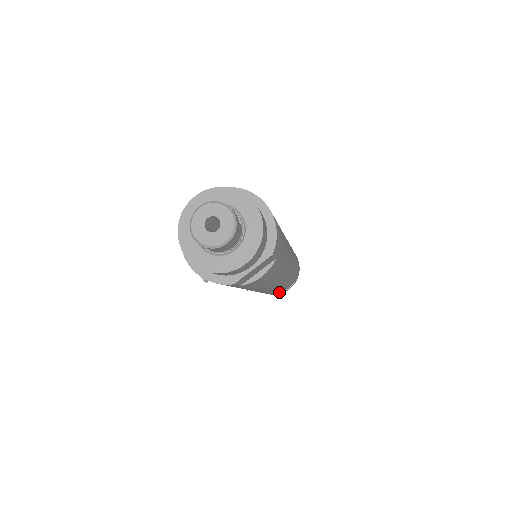
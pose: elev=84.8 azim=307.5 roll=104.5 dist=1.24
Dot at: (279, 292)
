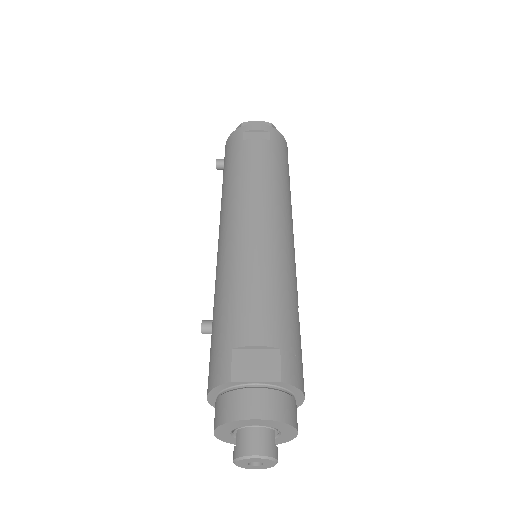
Dot at: occluded
